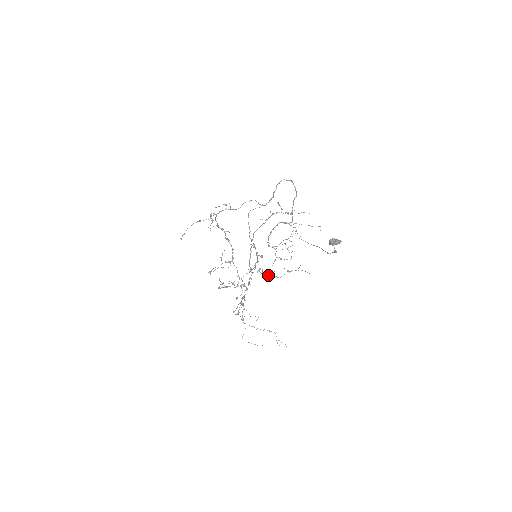
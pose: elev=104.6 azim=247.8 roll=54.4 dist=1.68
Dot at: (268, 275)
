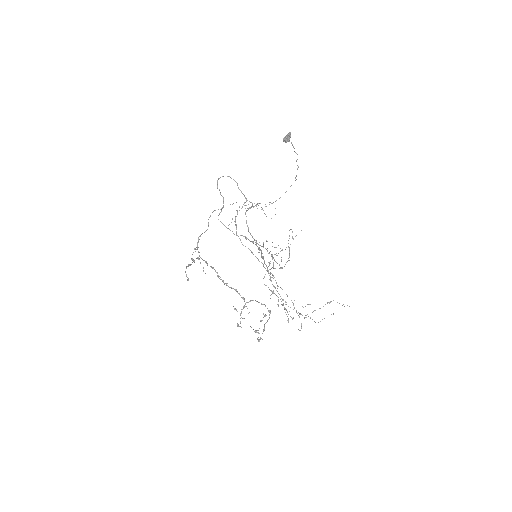
Dot at: (280, 268)
